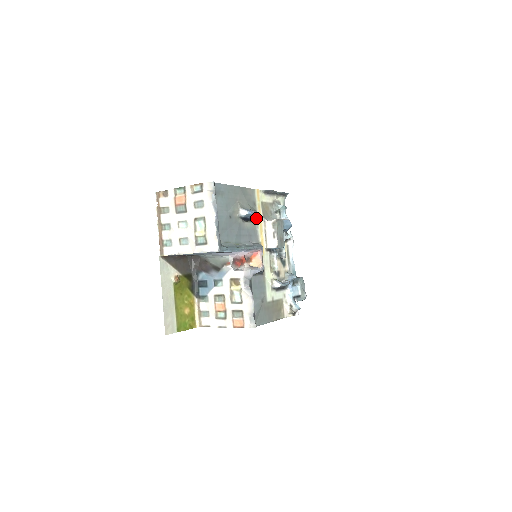
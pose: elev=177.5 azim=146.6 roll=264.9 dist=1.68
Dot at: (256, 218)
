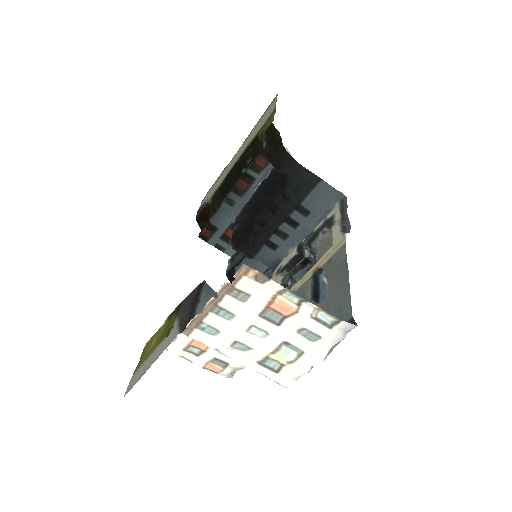
Dot at: (318, 277)
